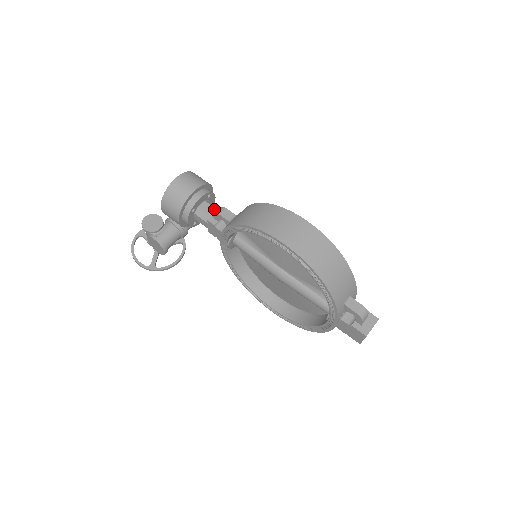
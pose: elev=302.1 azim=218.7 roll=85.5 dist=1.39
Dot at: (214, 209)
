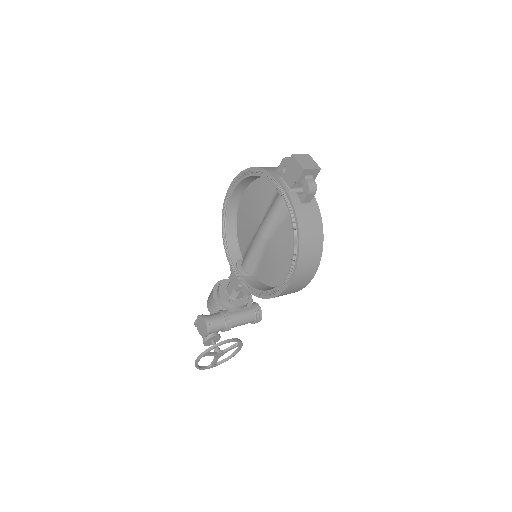
Dot at: occluded
